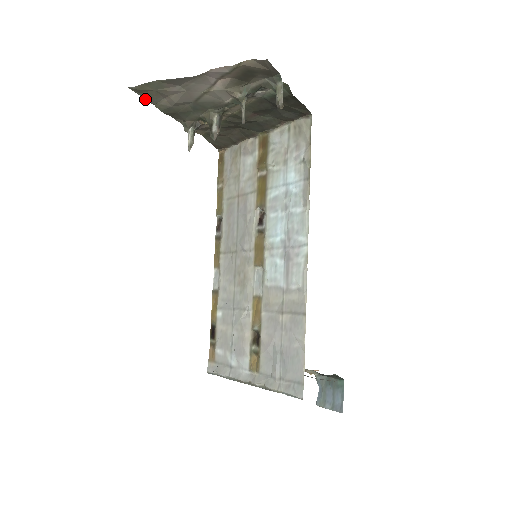
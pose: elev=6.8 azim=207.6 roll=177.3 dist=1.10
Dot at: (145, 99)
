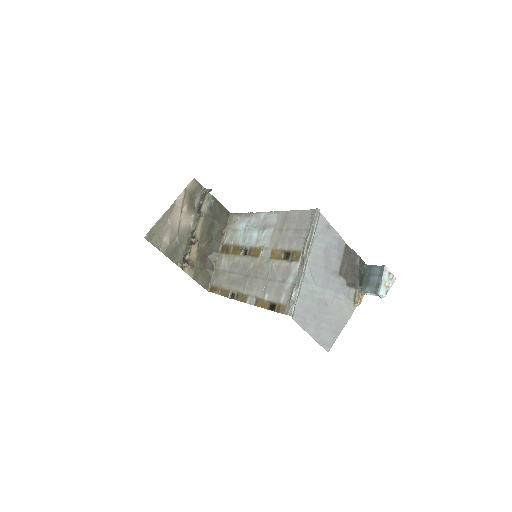
Dot at: (154, 246)
